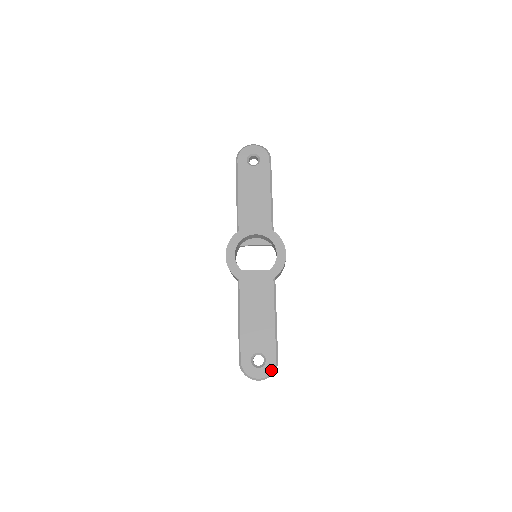
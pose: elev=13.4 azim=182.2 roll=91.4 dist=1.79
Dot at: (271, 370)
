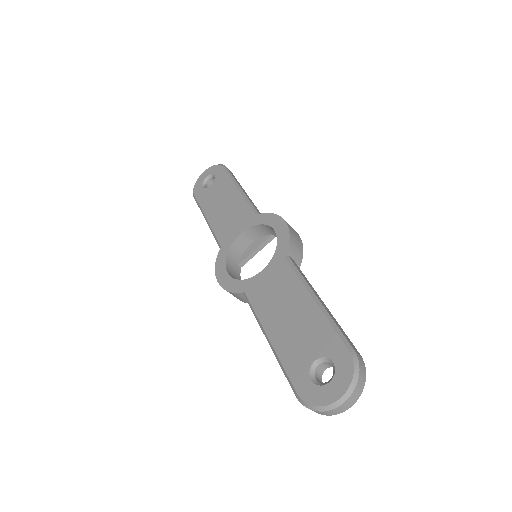
Dot at: (350, 371)
